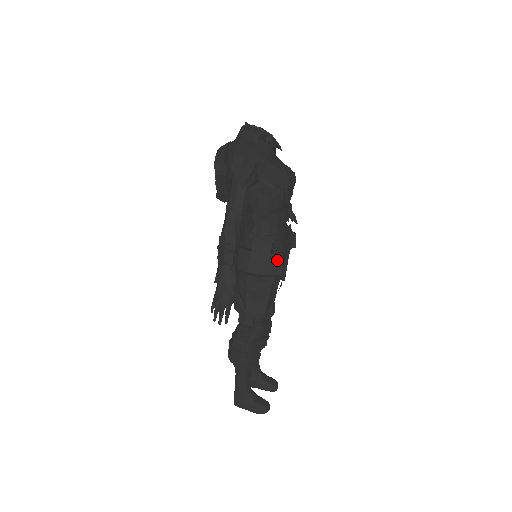
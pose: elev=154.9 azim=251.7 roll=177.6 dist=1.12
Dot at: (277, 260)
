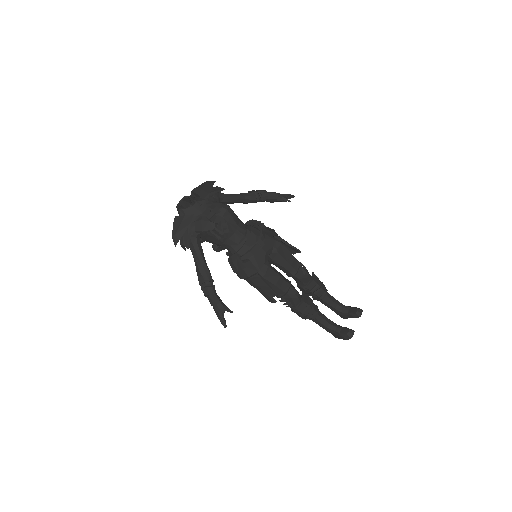
Dot at: (249, 265)
